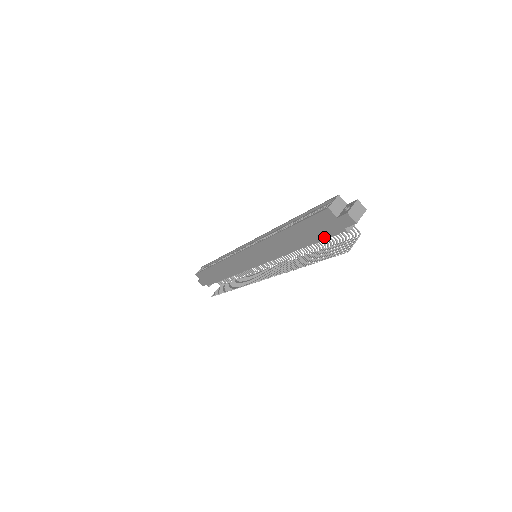
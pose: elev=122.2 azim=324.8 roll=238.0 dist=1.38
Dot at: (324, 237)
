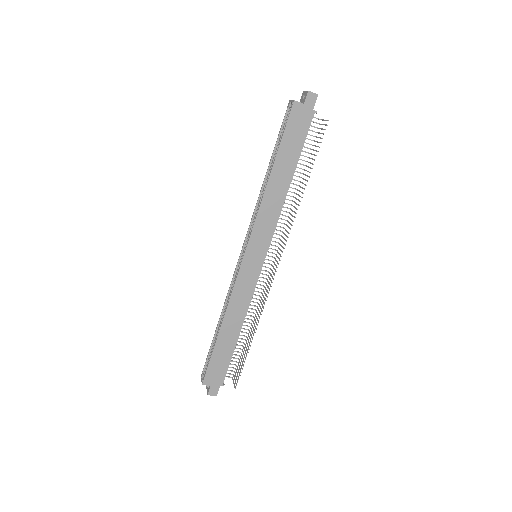
Dot at: (304, 138)
